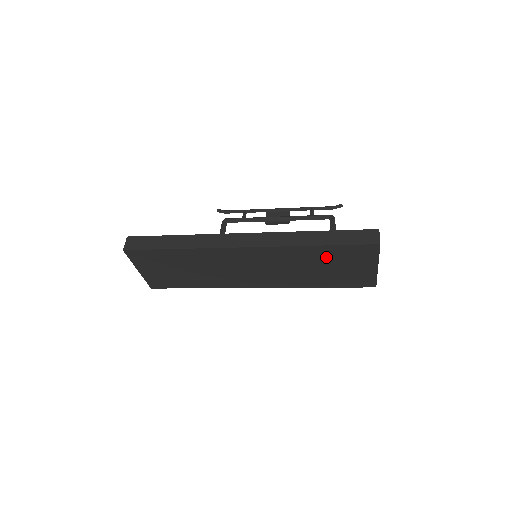
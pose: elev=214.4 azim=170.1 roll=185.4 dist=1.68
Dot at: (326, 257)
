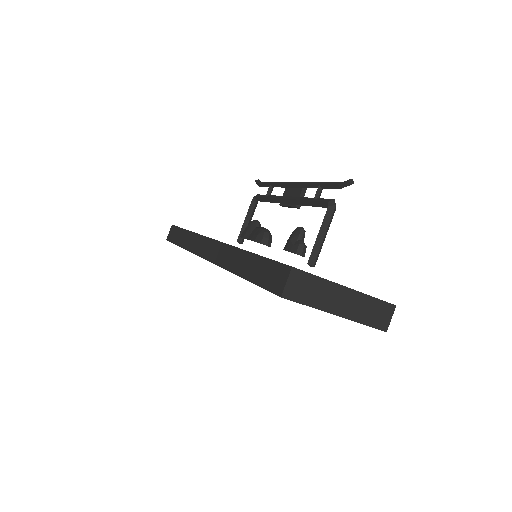
Dot at: occluded
